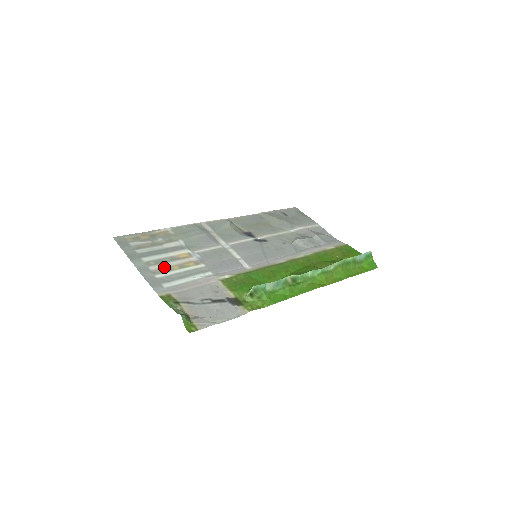
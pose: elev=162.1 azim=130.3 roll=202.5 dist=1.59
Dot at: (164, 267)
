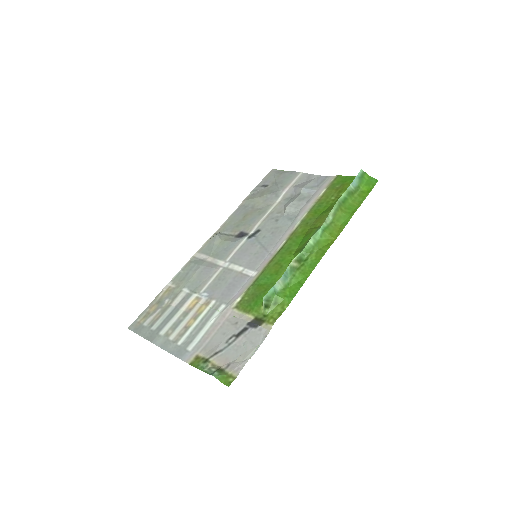
Dot at: (181, 329)
